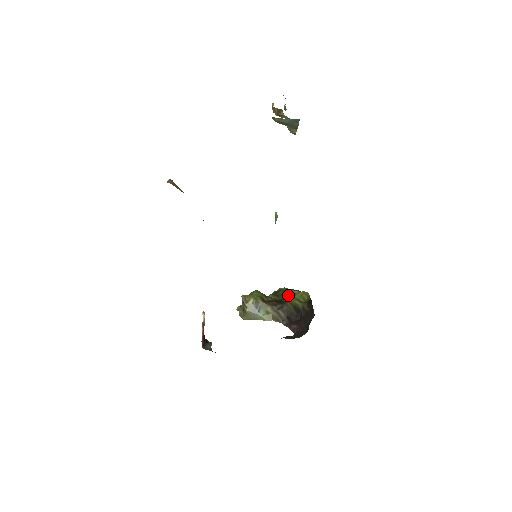
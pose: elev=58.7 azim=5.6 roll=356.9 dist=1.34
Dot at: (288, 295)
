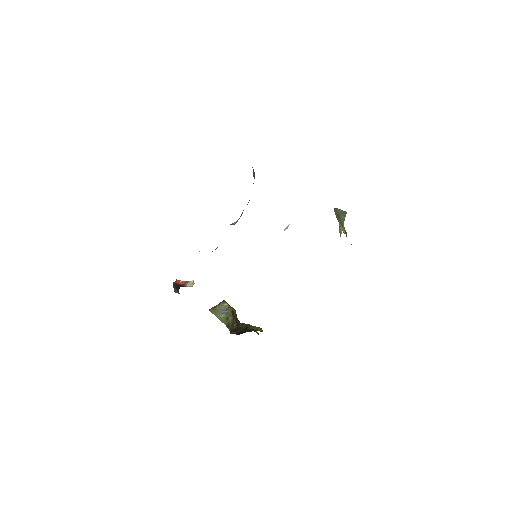
Dot at: occluded
